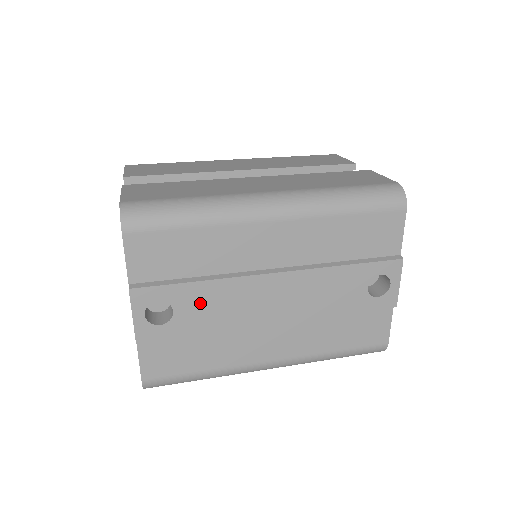
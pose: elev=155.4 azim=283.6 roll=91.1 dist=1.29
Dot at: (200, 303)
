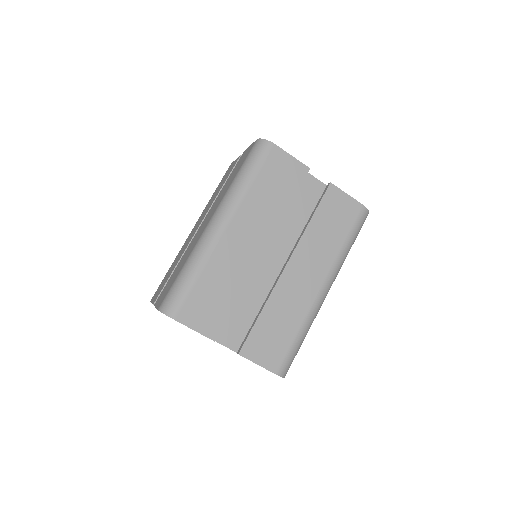
Dot at: occluded
